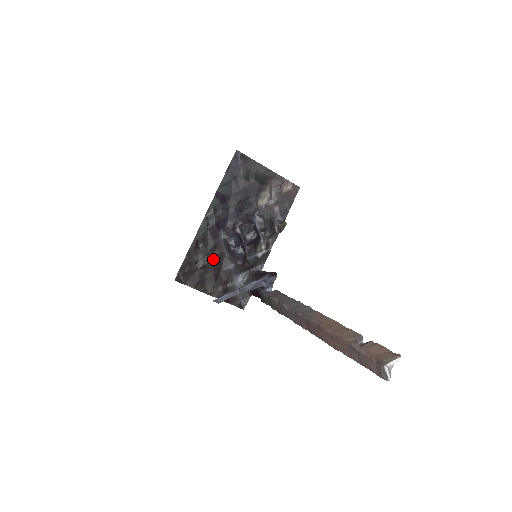
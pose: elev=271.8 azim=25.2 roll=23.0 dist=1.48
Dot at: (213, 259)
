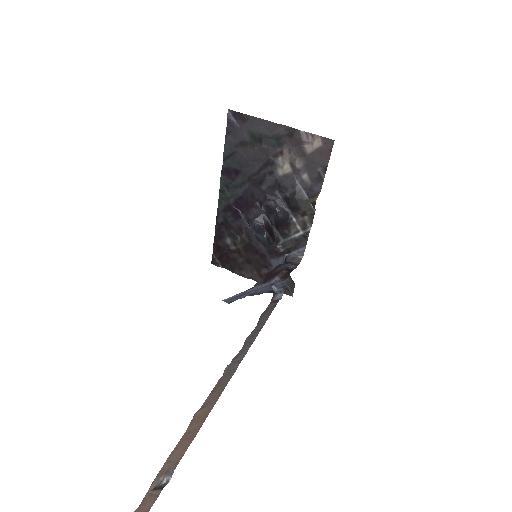
Dot at: (242, 242)
